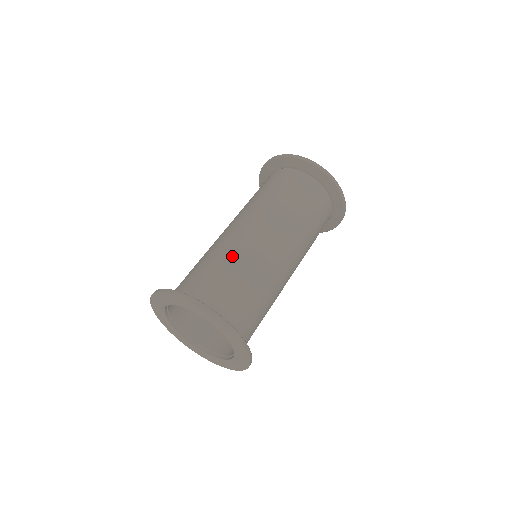
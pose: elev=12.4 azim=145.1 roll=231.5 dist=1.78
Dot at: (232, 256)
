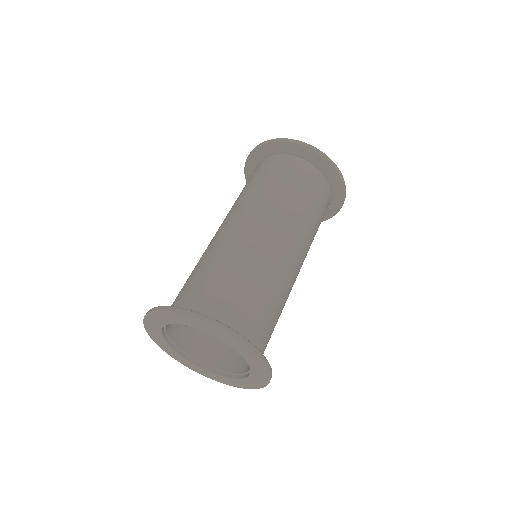
Dot at: occluded
